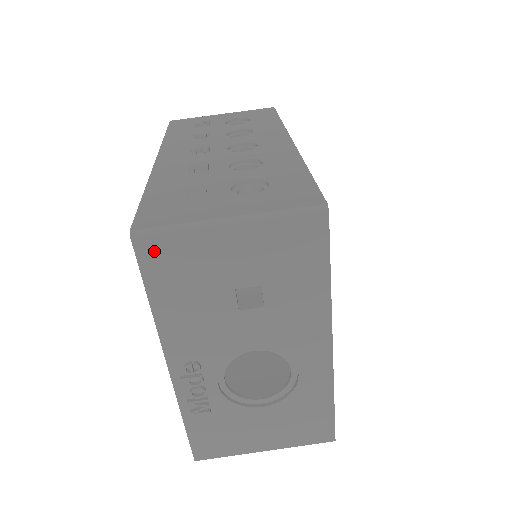
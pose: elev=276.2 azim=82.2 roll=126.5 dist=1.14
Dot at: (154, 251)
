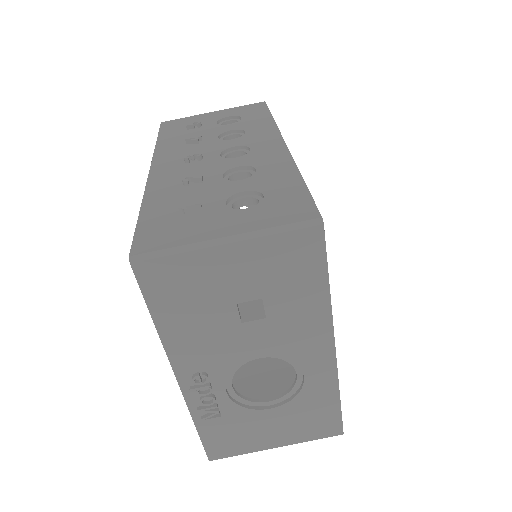
Dot at: (154, 274)
